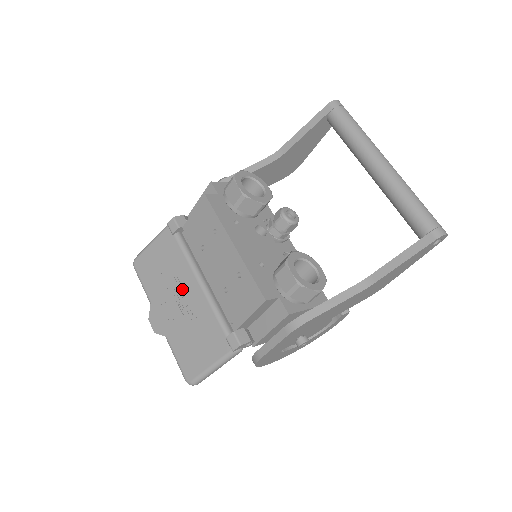
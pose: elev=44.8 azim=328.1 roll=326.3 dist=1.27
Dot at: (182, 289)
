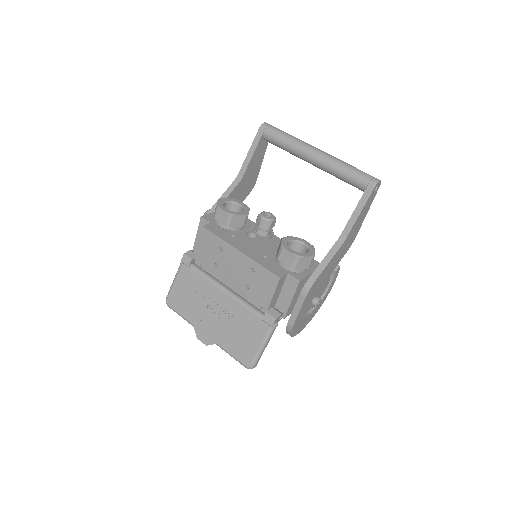
Dot at: (214, 303)
